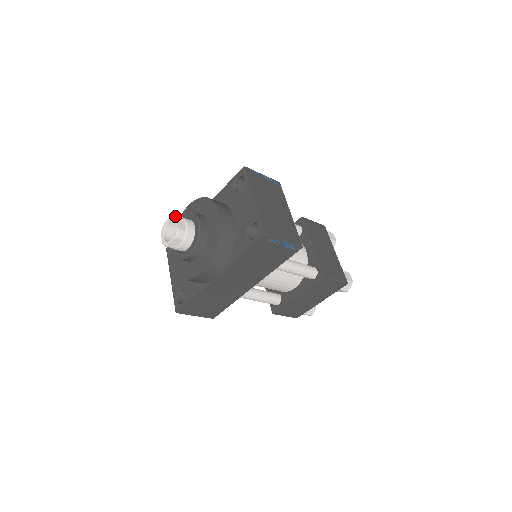
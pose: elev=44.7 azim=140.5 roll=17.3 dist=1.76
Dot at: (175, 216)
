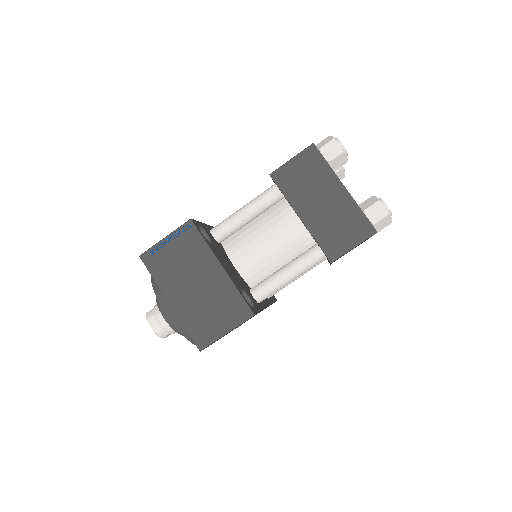
Dot at: occluded
